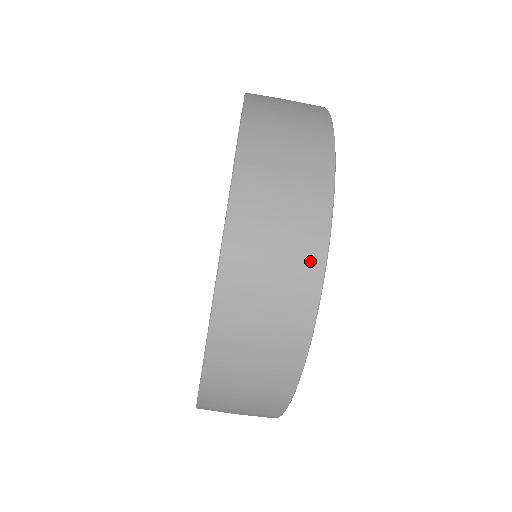
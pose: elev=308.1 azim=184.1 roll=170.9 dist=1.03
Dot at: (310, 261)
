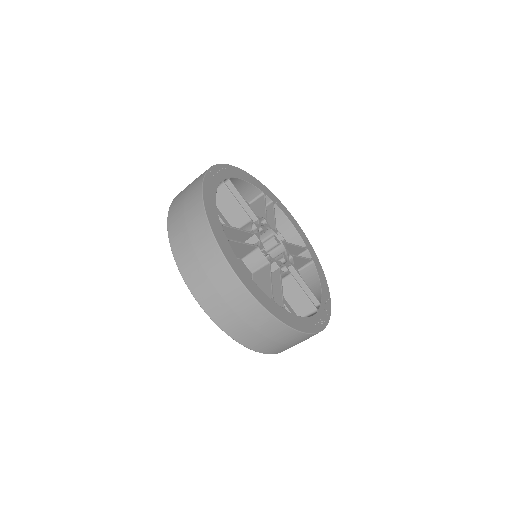
Dot at: (196, 198)
